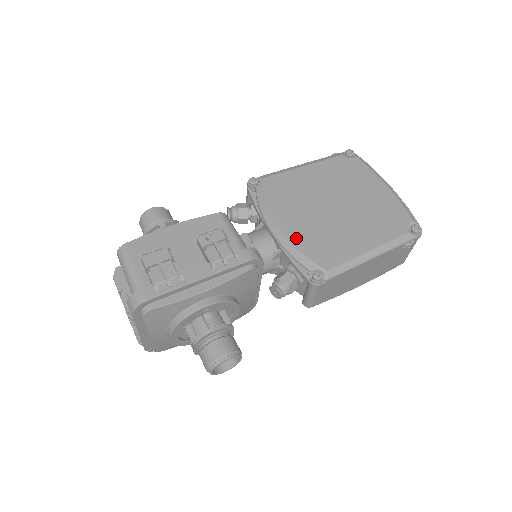
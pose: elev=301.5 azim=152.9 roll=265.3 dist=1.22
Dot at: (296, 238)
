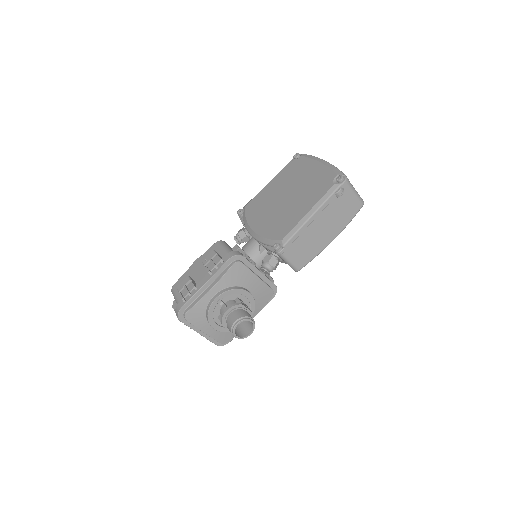
Dot at: (263, 231)
